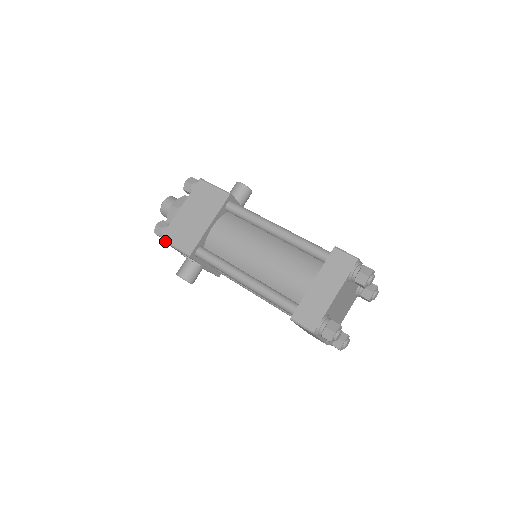
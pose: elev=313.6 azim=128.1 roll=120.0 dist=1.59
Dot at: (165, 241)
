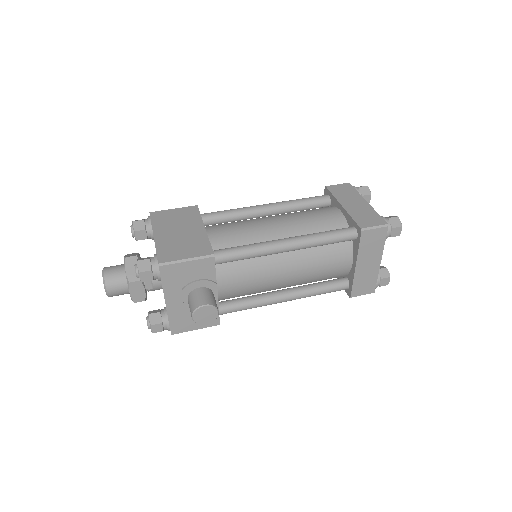
Dot at: (168, 263)
